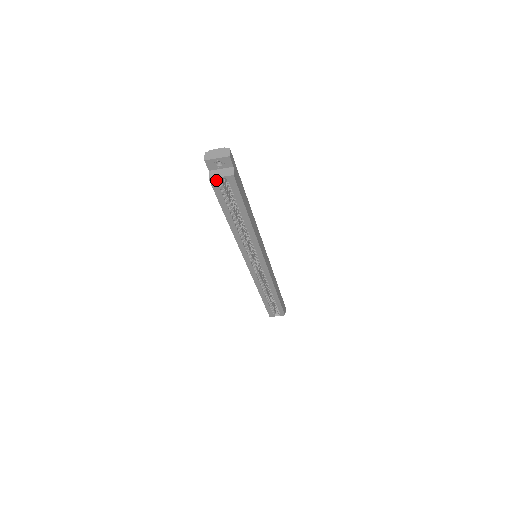
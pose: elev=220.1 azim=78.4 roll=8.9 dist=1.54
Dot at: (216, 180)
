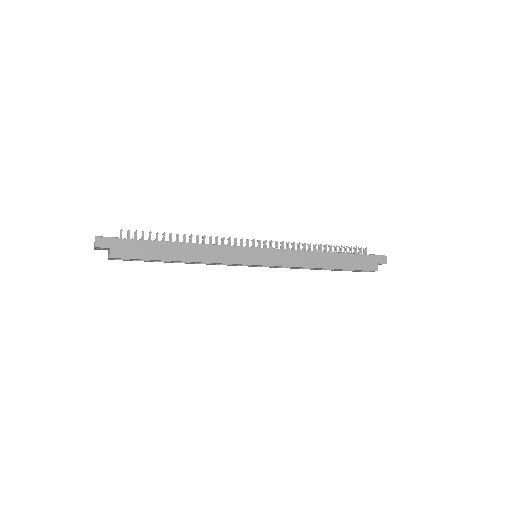
Dot at: (112, 259)
